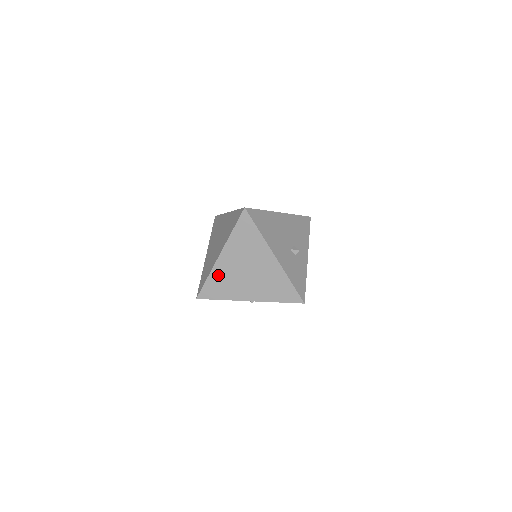
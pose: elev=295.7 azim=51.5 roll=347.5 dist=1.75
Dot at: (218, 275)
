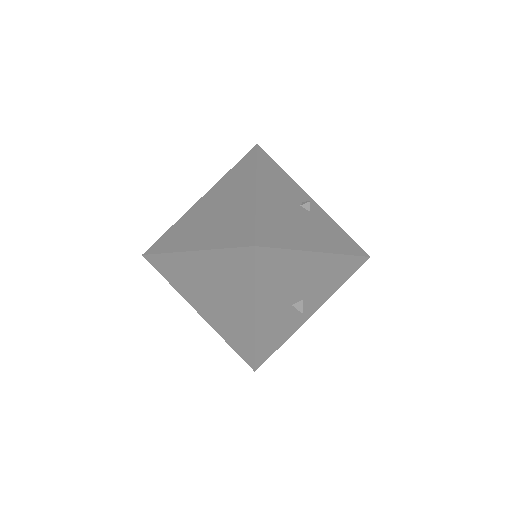
Dot at: (178, 263)
